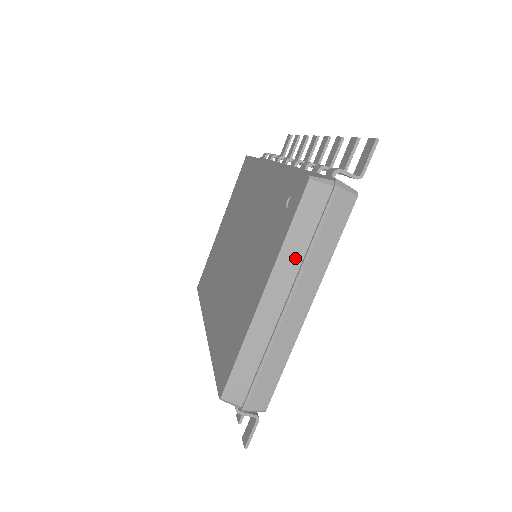
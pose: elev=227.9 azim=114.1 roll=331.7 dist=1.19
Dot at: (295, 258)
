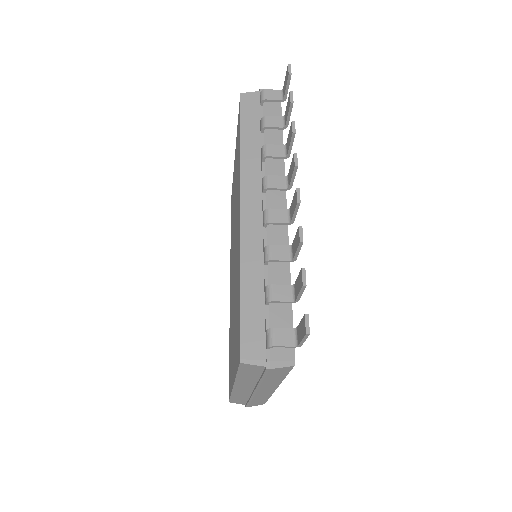
Dot at: (250, 381)
